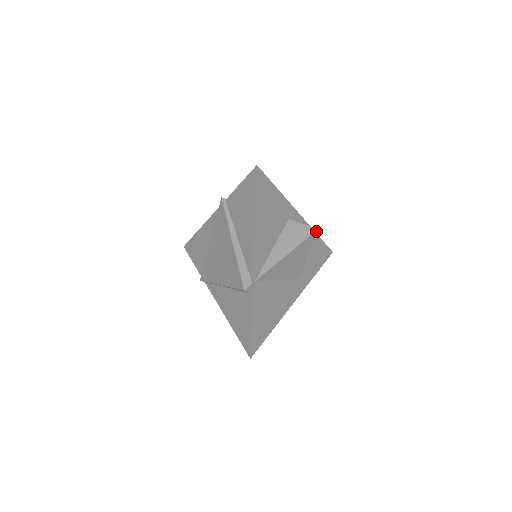
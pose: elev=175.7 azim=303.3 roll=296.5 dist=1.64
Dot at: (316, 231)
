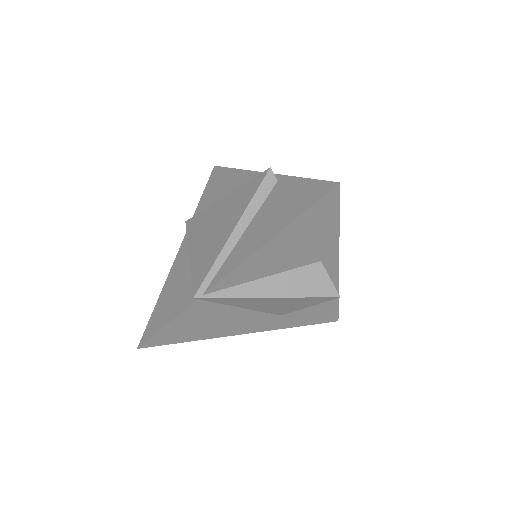
Dot at: occluded
